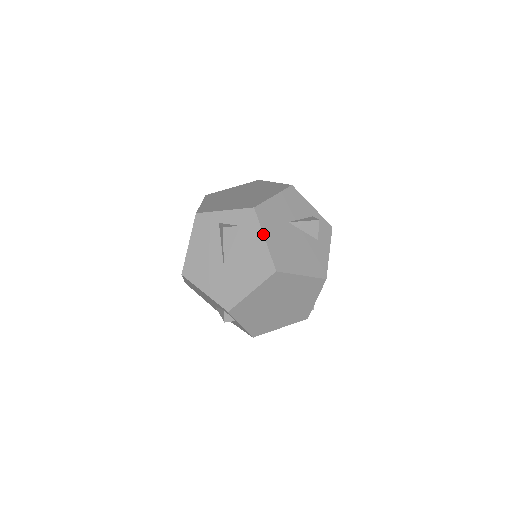
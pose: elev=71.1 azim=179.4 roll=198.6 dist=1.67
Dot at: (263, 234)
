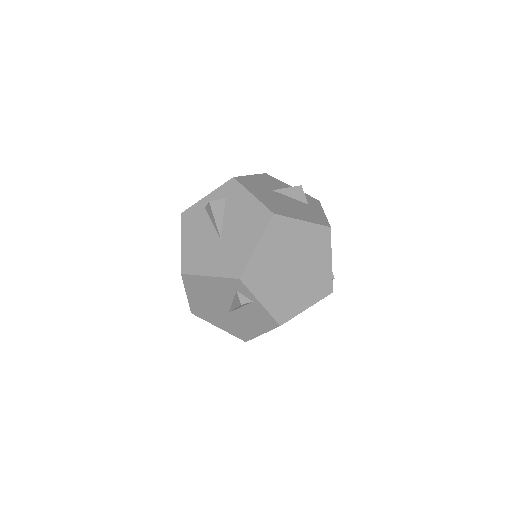
Dot at: (249, 192)
